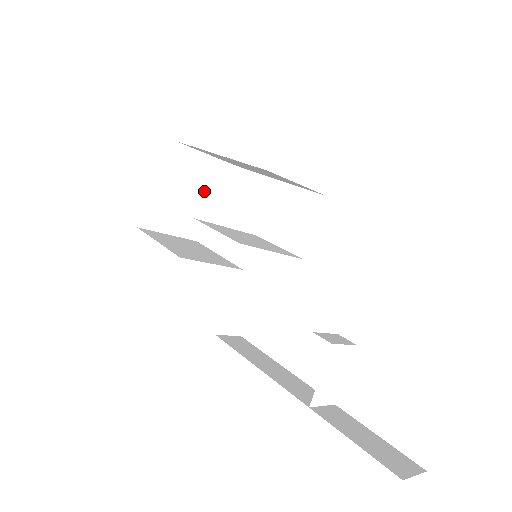
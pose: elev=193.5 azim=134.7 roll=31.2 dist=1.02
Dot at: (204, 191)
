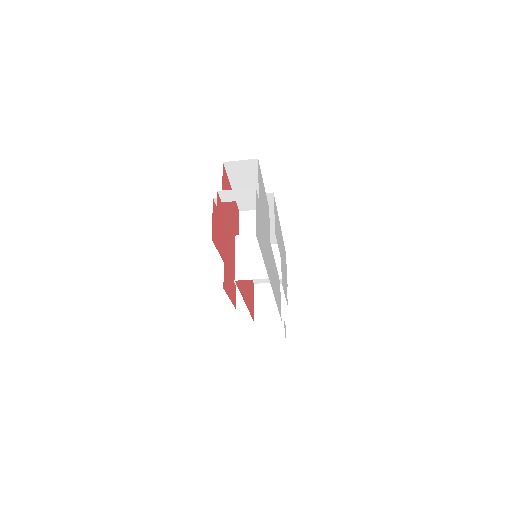
Dot at: occluded
